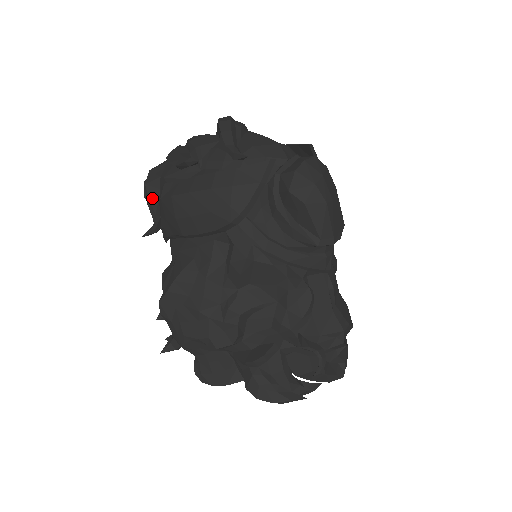
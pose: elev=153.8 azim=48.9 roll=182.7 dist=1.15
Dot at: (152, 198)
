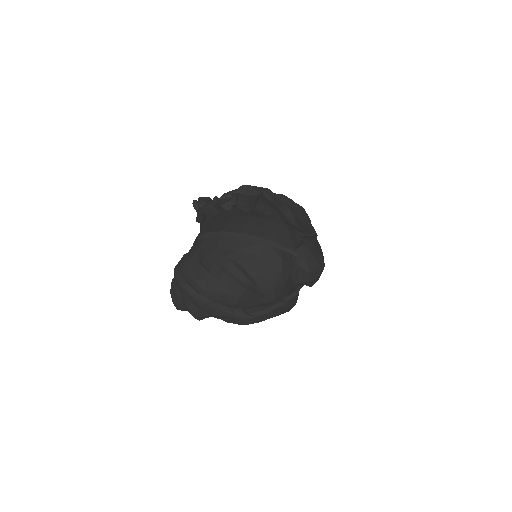
Dot at: occluded
